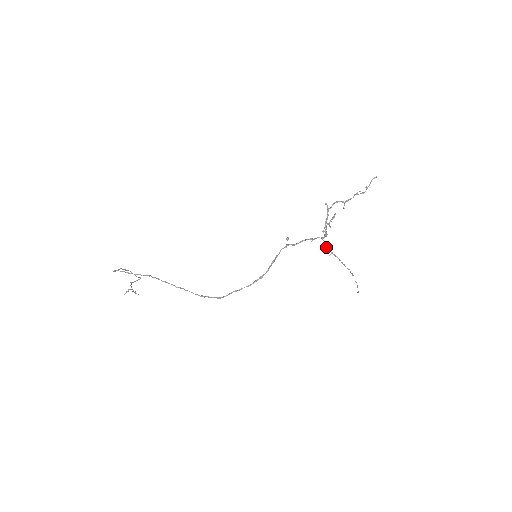
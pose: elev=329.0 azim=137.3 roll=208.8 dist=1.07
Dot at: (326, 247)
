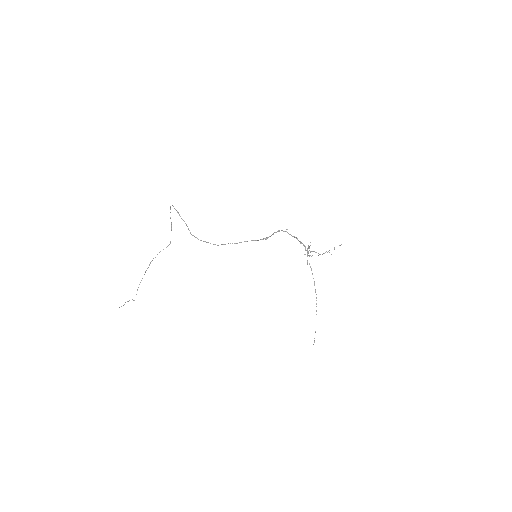
Dot at: (307, 255)
